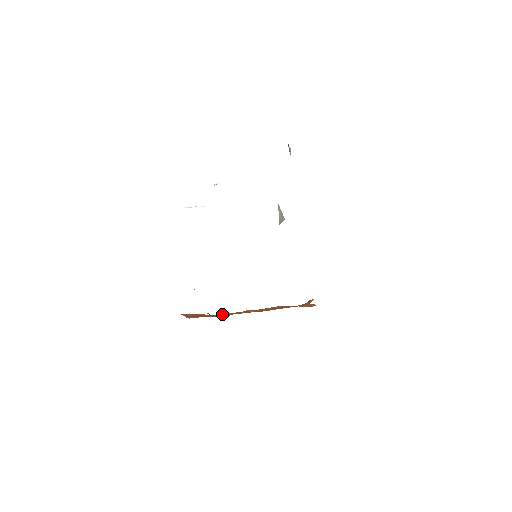
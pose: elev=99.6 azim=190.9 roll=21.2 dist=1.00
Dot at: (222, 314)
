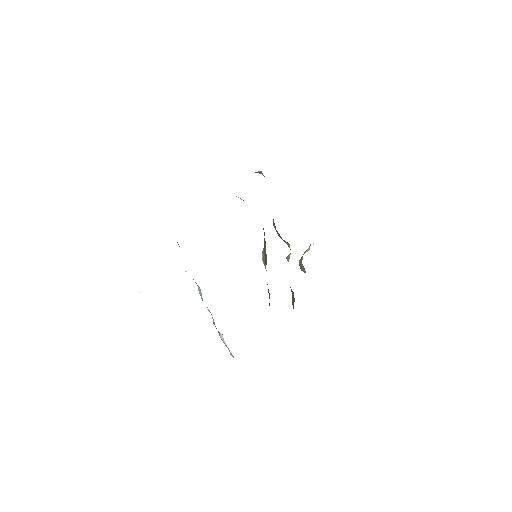
Dot at: occluded
